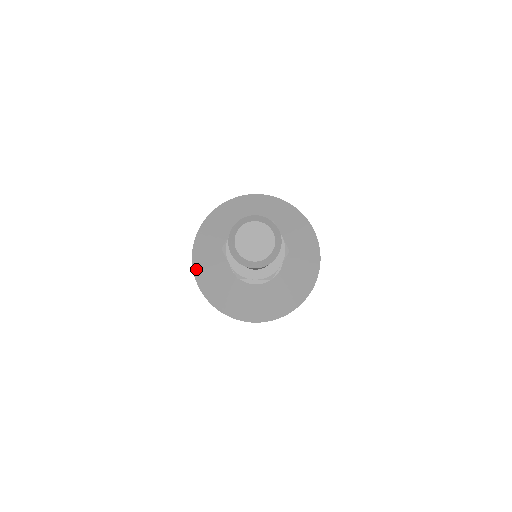
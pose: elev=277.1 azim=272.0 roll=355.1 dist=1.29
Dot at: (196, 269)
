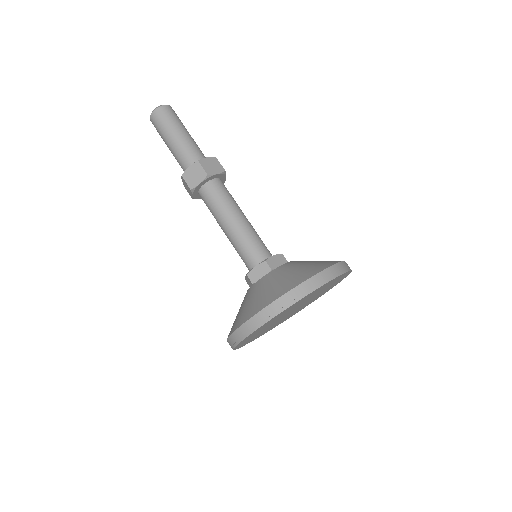
Dot at: (245, 318)
